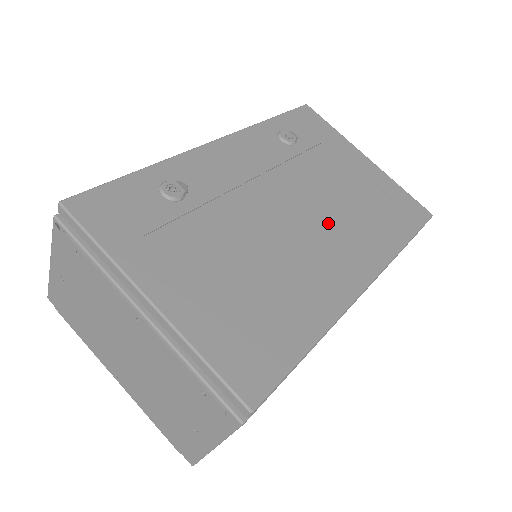
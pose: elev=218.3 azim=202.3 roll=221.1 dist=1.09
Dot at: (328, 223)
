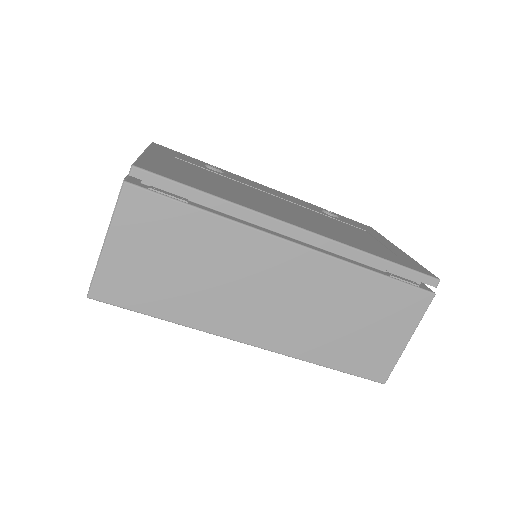
Dot at: (309, 220)
